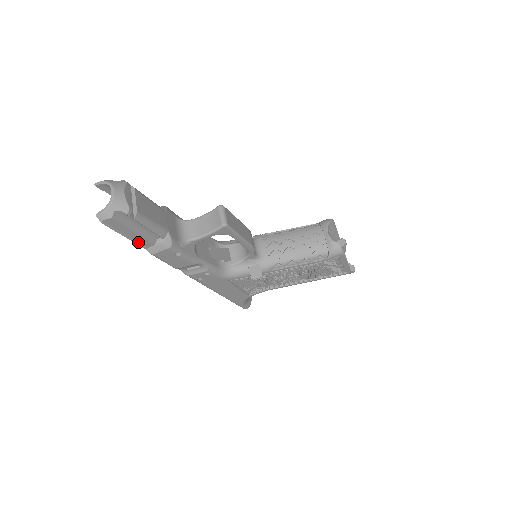
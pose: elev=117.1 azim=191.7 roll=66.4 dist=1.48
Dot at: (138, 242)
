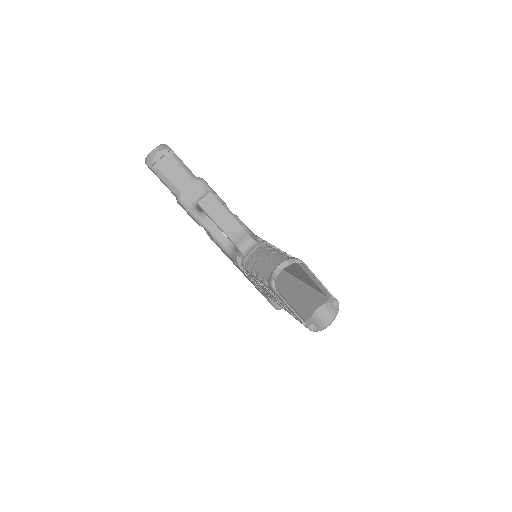
Dot at: (169, 189)
